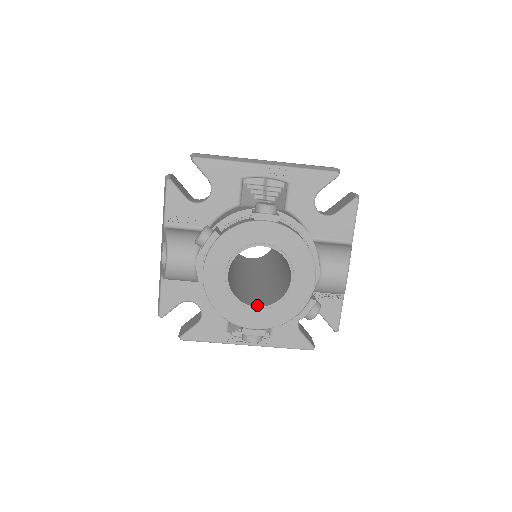
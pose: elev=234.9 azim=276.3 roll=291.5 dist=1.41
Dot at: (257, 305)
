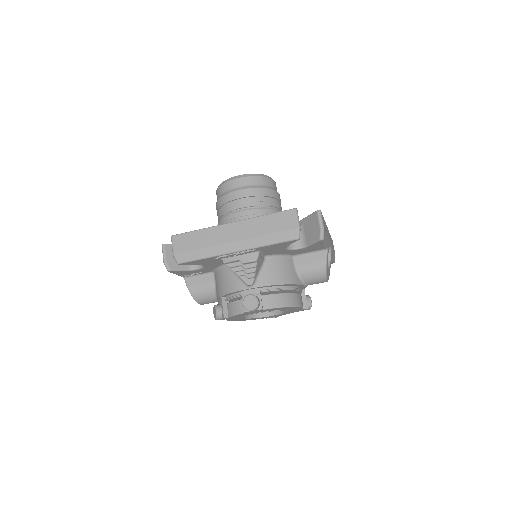
Dot at: (270, 314)
